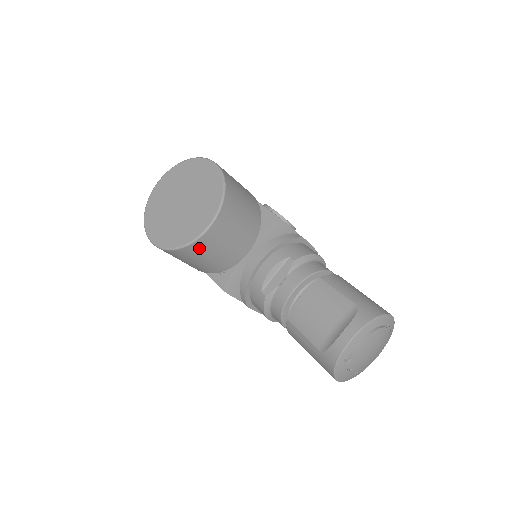
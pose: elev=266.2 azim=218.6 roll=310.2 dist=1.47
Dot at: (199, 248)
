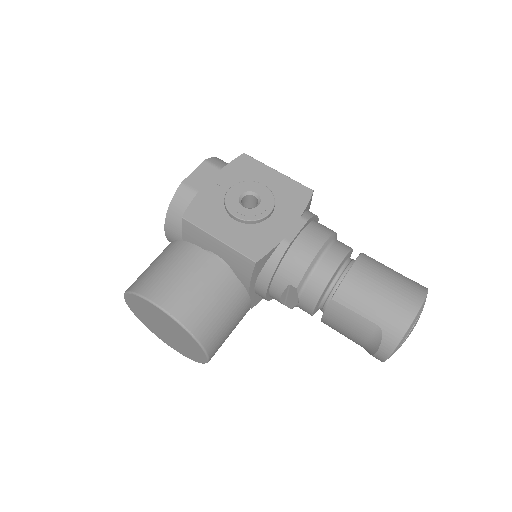
Dot at: occluded
